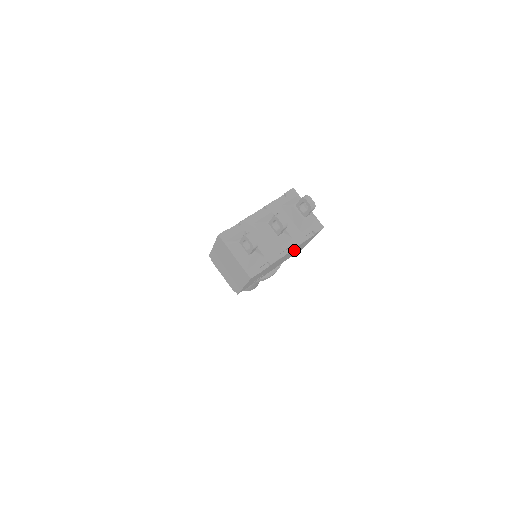
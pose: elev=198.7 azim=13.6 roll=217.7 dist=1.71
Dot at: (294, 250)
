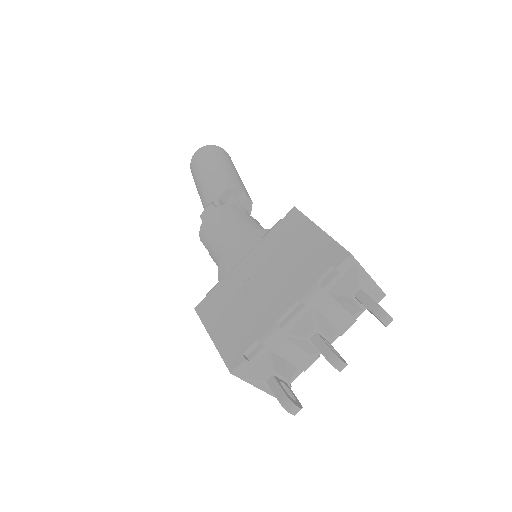
Dot at: occluded
